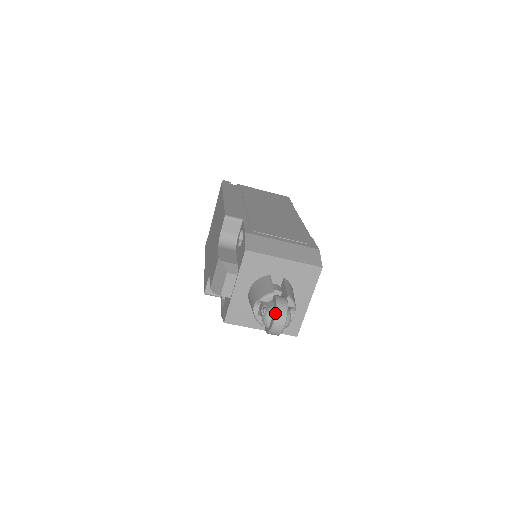
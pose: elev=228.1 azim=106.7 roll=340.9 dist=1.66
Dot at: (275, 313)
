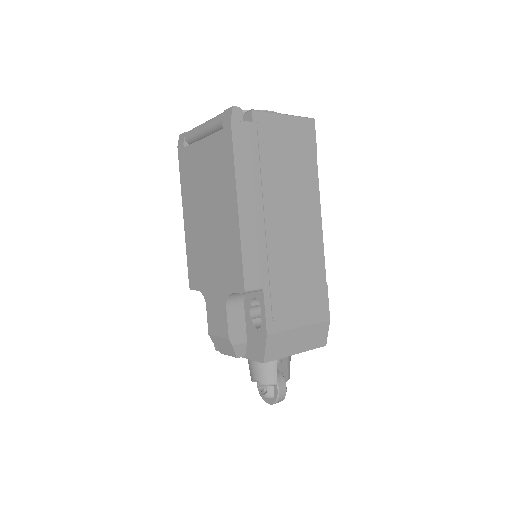
Dot at: (274, 403)
